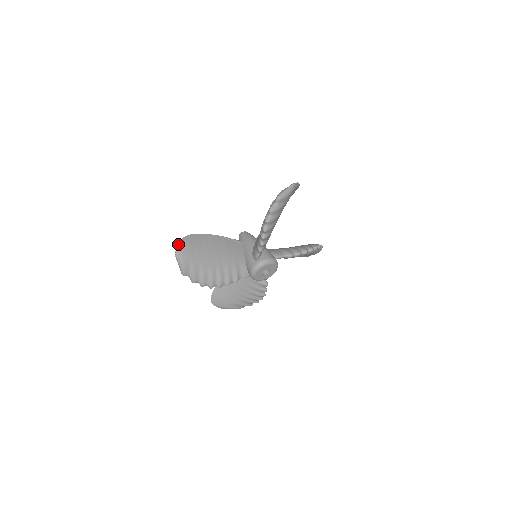
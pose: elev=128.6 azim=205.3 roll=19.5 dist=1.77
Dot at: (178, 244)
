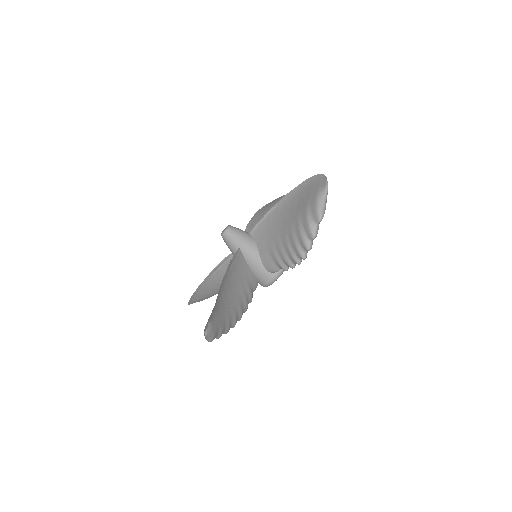
Dot at: (208, 324)
